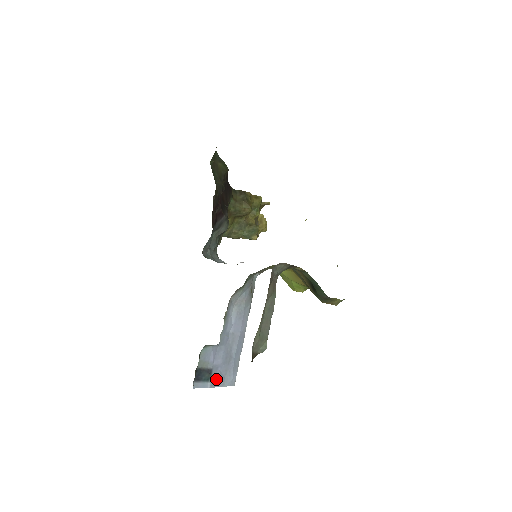
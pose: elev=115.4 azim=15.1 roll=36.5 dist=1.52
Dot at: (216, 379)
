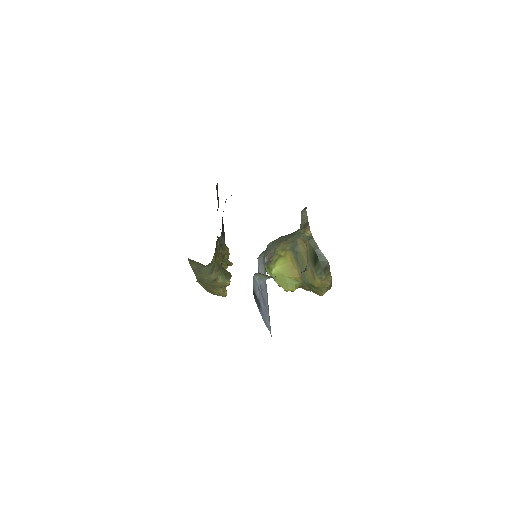
Dot at: (262, 315)
